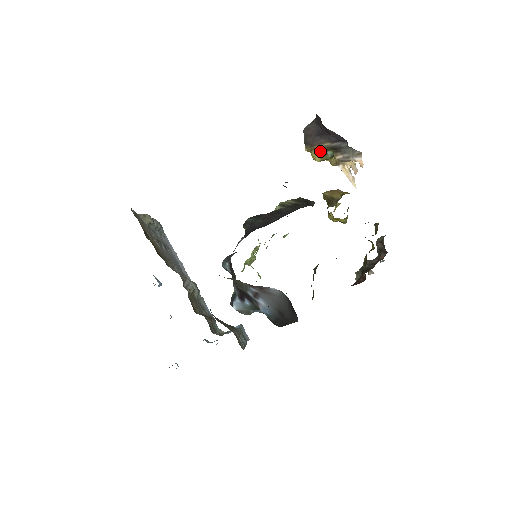
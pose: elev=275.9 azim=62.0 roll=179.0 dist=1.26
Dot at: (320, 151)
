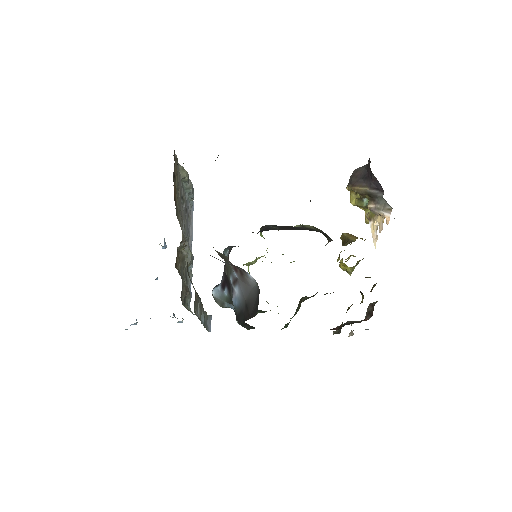
Dot at: (358, 194)
